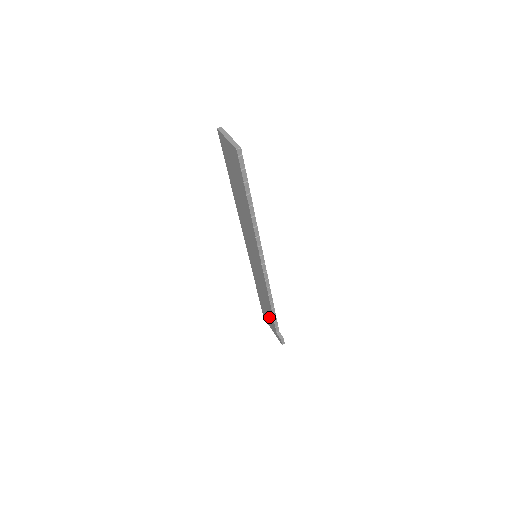
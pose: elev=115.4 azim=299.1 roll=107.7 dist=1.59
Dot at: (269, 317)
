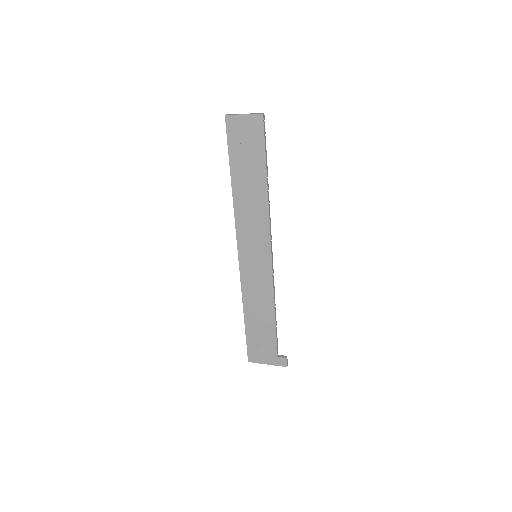
Dot at: (265, 343)
